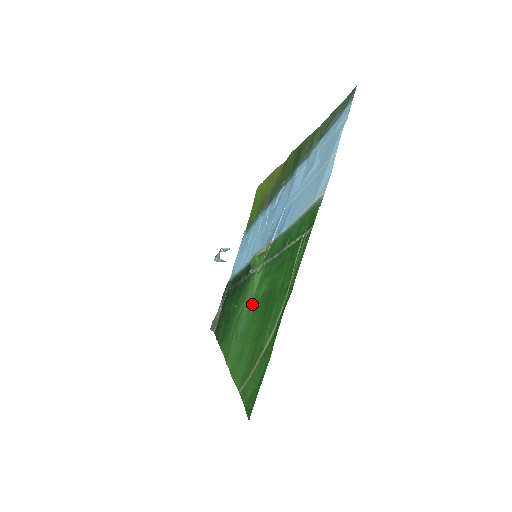
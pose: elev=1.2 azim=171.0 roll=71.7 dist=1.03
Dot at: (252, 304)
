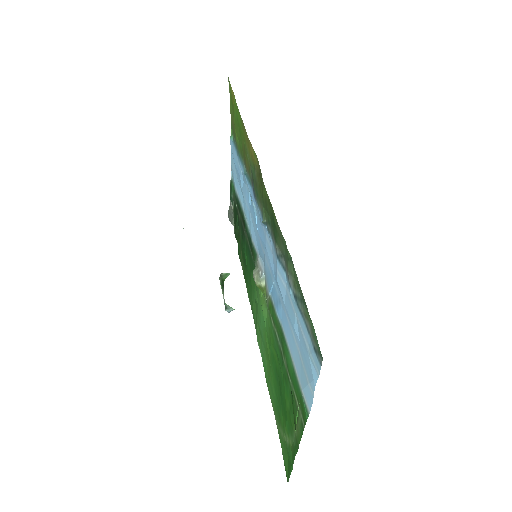
Dot at: (266, 336)
